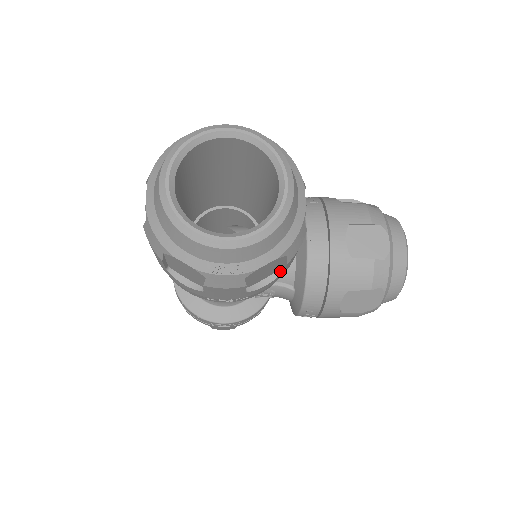
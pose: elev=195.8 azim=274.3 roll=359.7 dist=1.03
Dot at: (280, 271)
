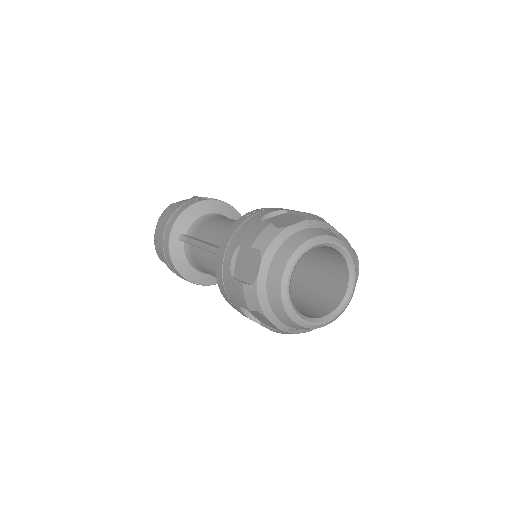
Dot at: occluded
